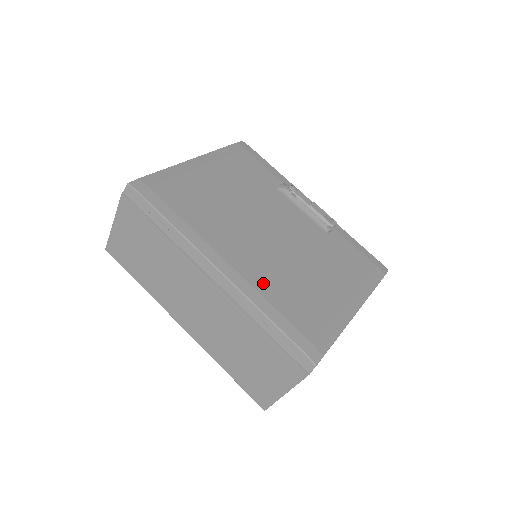
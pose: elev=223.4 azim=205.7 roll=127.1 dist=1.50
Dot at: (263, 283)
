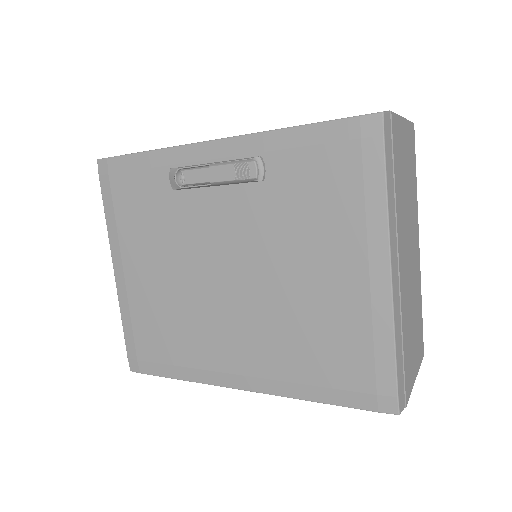
Dot at: (279, 365)
